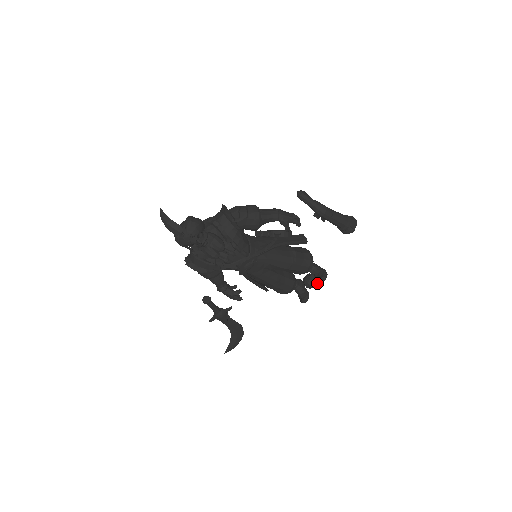
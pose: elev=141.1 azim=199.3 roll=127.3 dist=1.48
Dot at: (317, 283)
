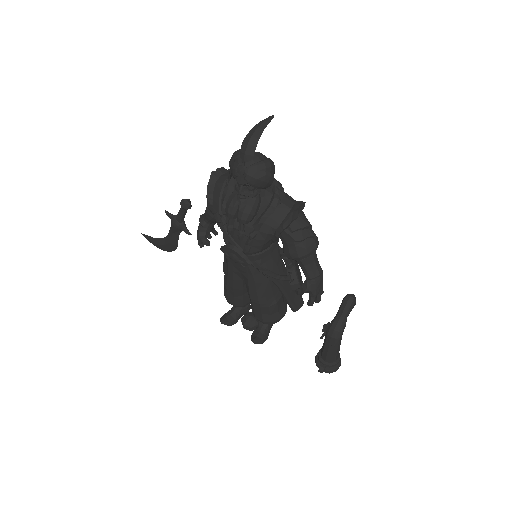
Dot at: (250, 330)
